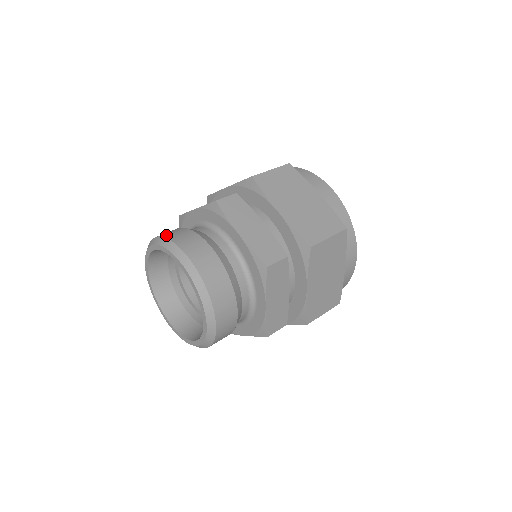
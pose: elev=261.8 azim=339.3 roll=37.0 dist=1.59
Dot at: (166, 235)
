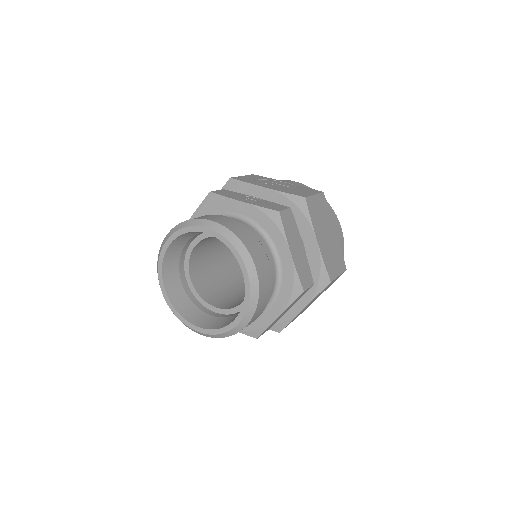
Dot at: (228, 226)
